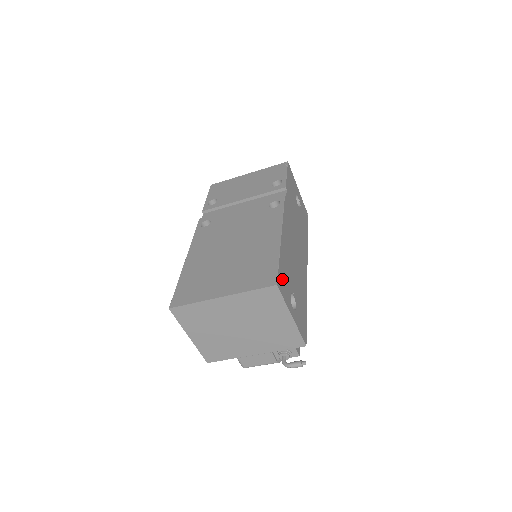
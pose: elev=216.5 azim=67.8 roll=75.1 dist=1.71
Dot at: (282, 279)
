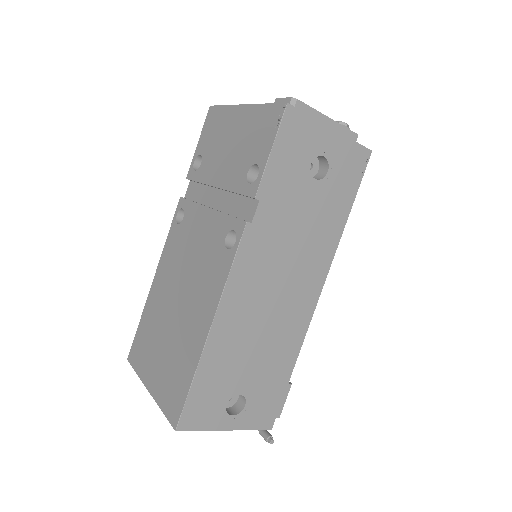
Dot at: (198, 405)
